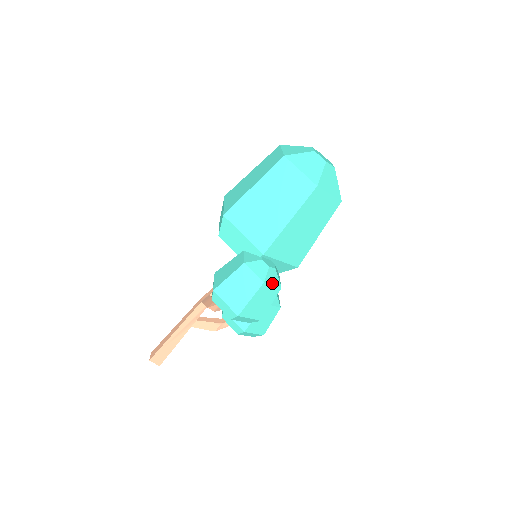
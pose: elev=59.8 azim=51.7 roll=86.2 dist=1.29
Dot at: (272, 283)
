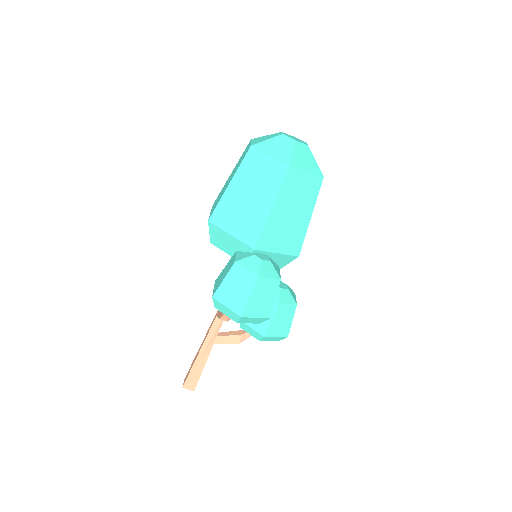
Dot at: (268, 276)
